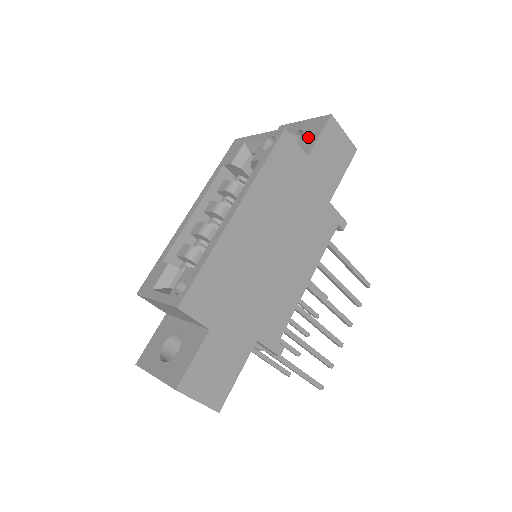
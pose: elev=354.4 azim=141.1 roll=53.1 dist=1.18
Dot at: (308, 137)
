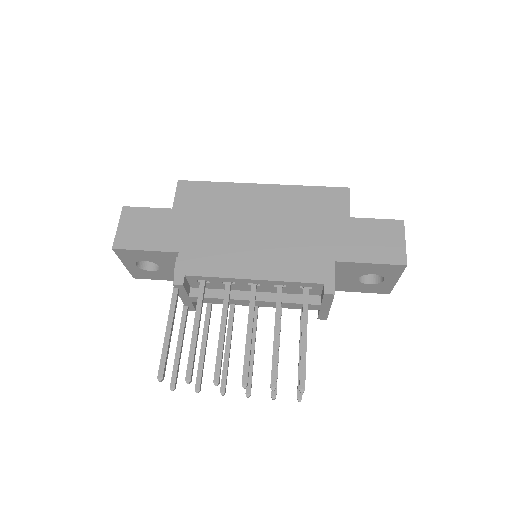
Dot at: occluded
